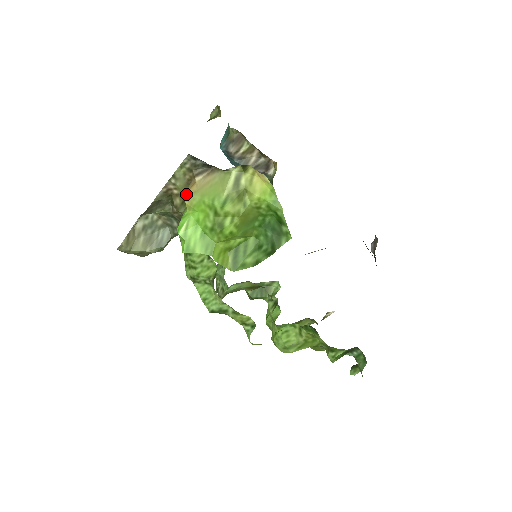
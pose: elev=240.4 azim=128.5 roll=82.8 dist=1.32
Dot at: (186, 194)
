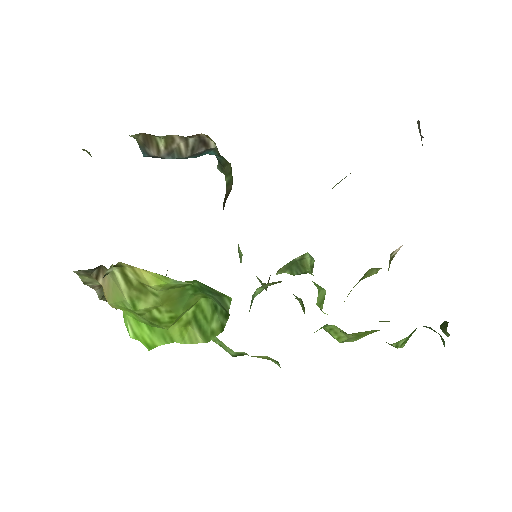
Dot at: (106, 299)
